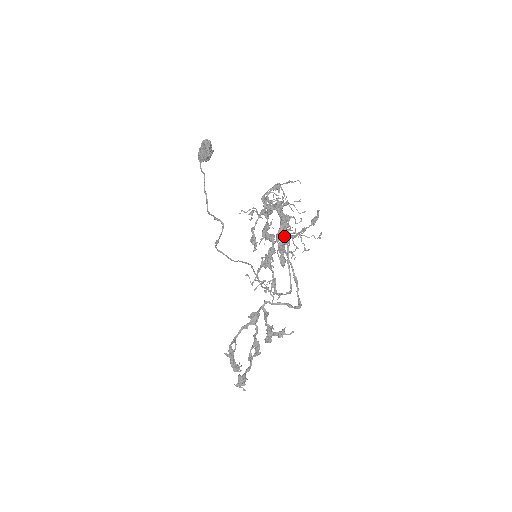
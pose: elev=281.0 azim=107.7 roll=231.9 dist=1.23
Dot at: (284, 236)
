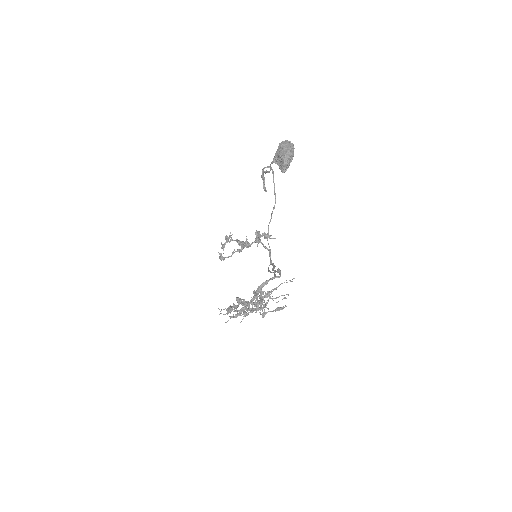
Dot at: (255, 305)
